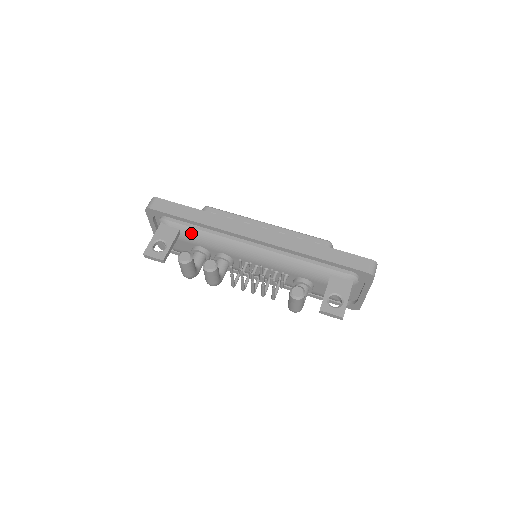
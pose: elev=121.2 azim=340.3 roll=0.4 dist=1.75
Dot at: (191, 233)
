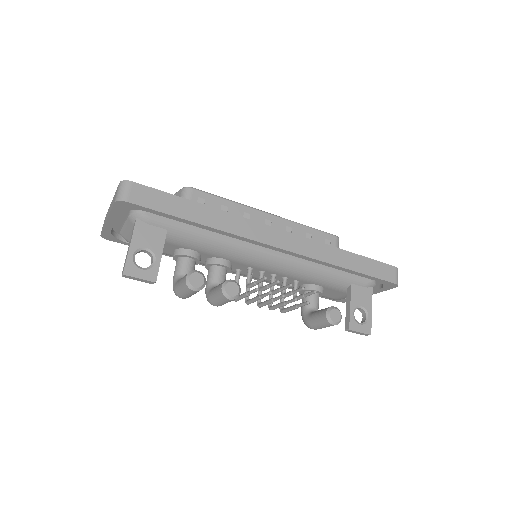
Dot at: (184, 235)
